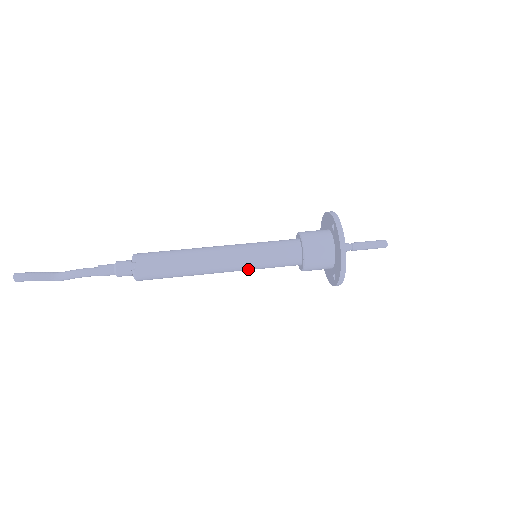
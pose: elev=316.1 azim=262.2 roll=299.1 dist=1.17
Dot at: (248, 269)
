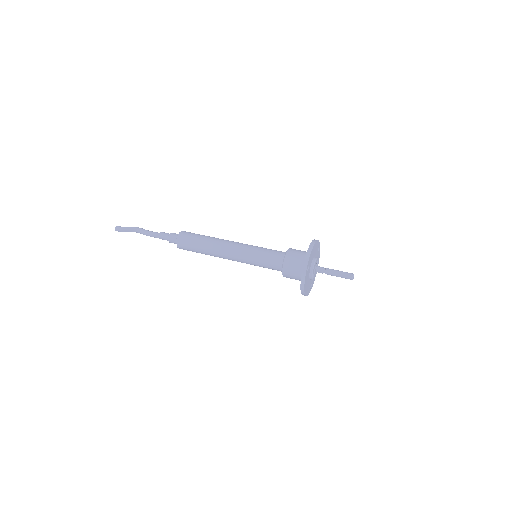
Dot at: occluded
